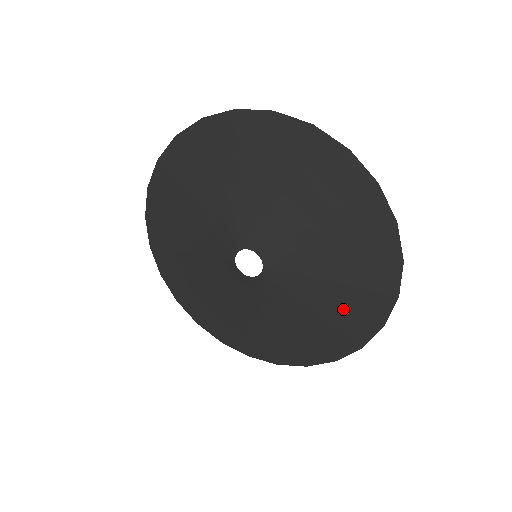
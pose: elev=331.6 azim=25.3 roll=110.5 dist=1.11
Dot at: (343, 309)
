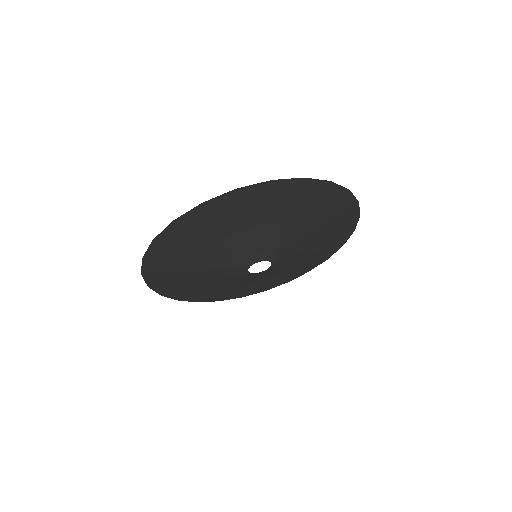
Dot at: (331, 231)
